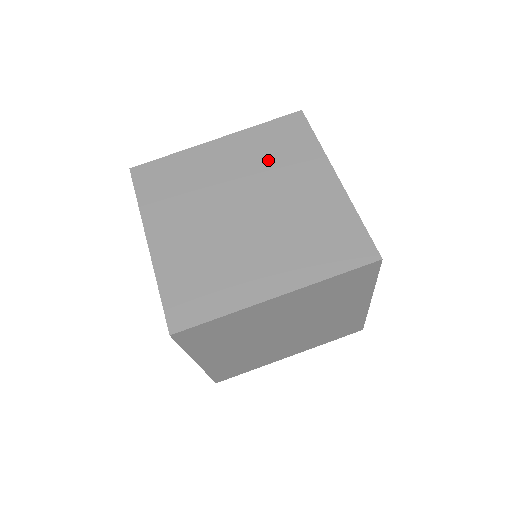
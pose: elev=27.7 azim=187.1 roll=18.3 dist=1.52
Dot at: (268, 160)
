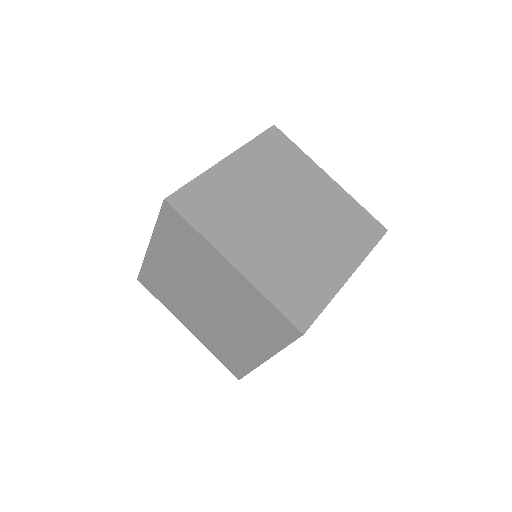
Dot at: (278, 171)
